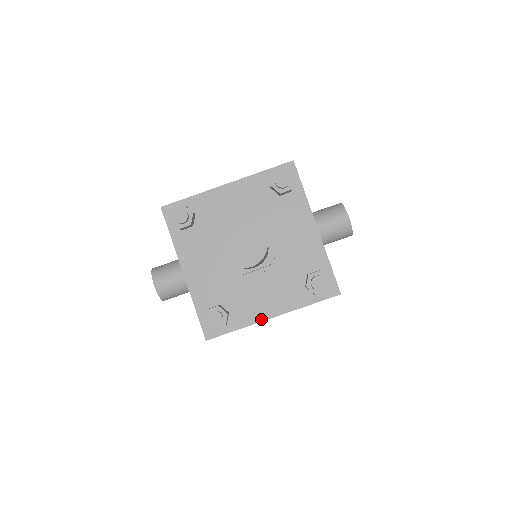
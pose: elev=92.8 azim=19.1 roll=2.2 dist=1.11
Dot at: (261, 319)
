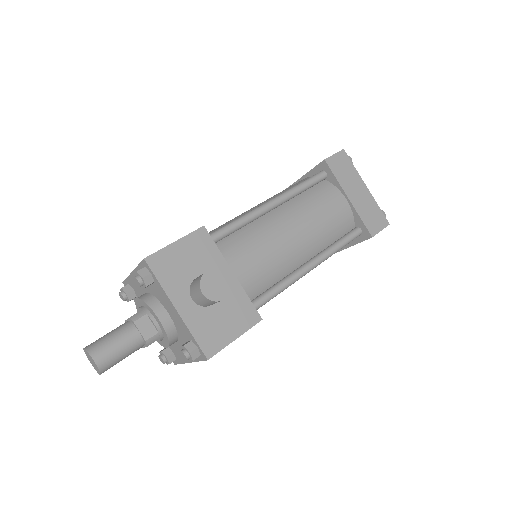
Dot at: (186, 362)
